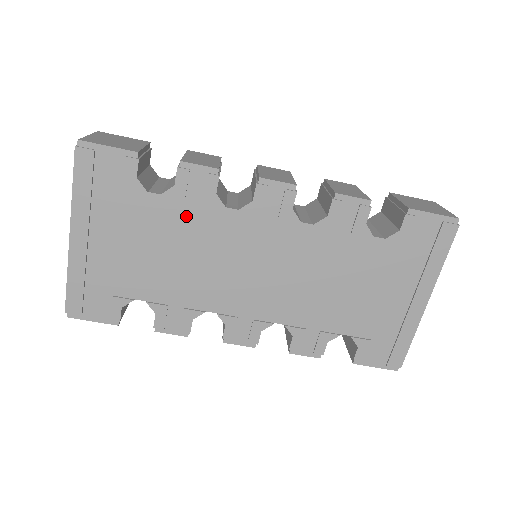
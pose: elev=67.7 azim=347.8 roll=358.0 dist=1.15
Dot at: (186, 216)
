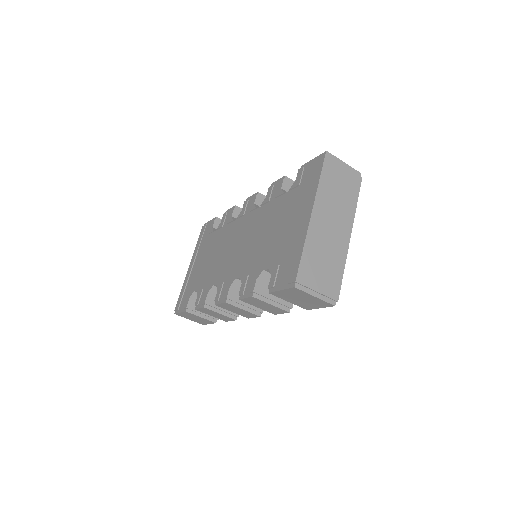
Dot at: (221, 235)
